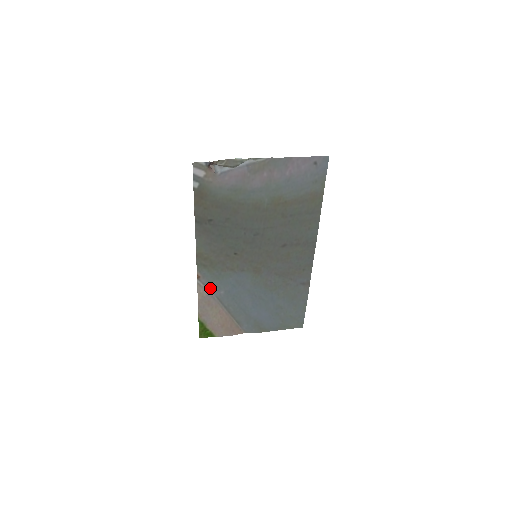
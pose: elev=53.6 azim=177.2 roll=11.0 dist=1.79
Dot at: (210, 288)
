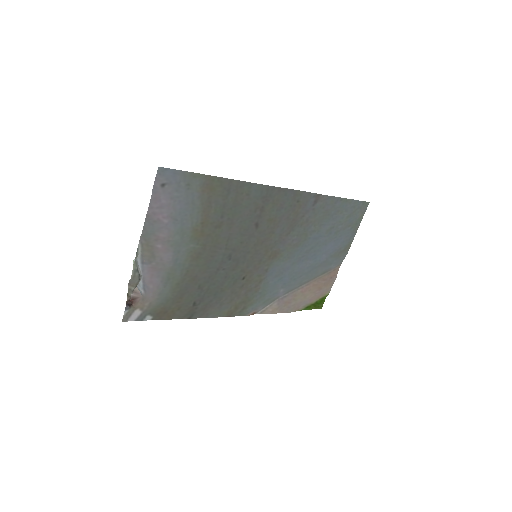
Dot at: (271, 301)
